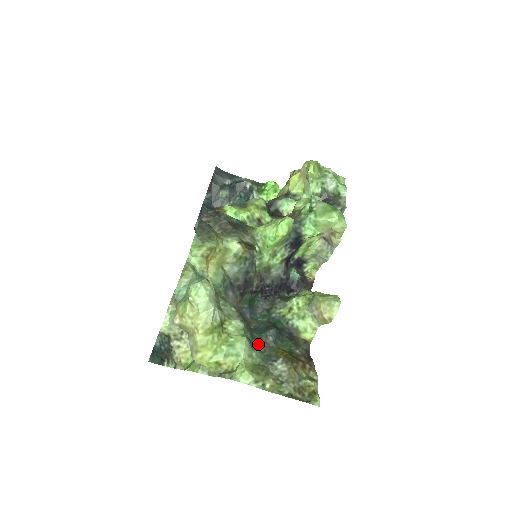
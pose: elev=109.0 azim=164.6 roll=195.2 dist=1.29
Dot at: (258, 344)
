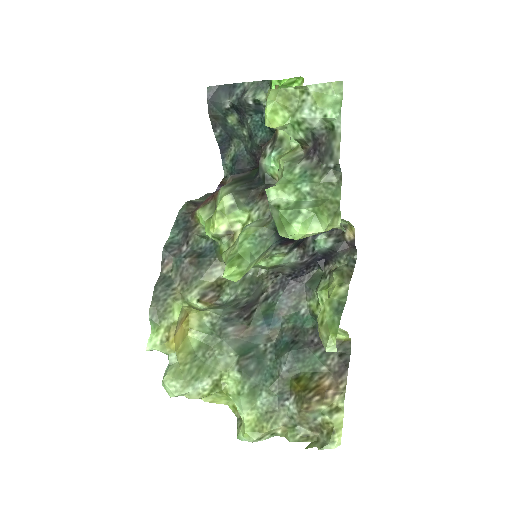
Dot at: (270, 379)
